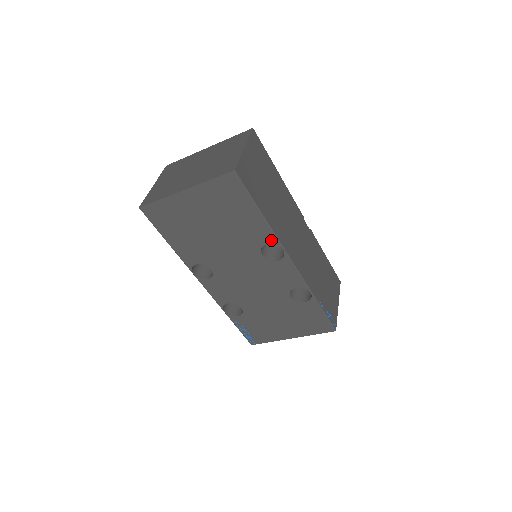
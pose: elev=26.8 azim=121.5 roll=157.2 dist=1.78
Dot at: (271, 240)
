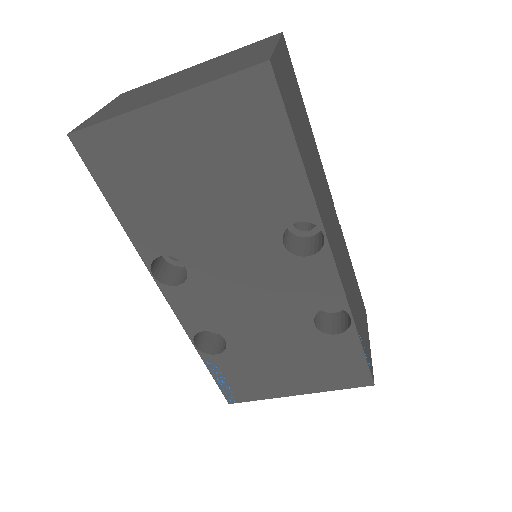
Dot at: (306, 215)
